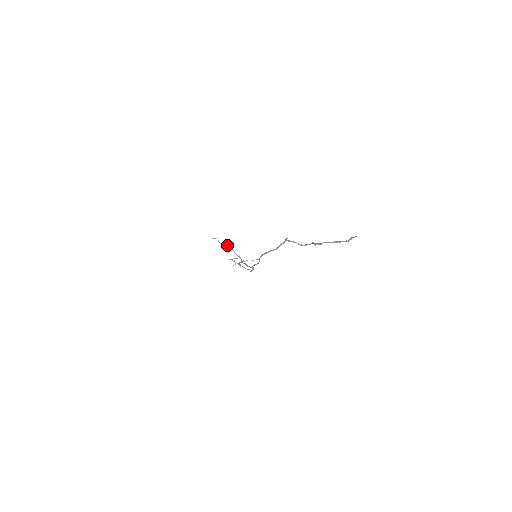
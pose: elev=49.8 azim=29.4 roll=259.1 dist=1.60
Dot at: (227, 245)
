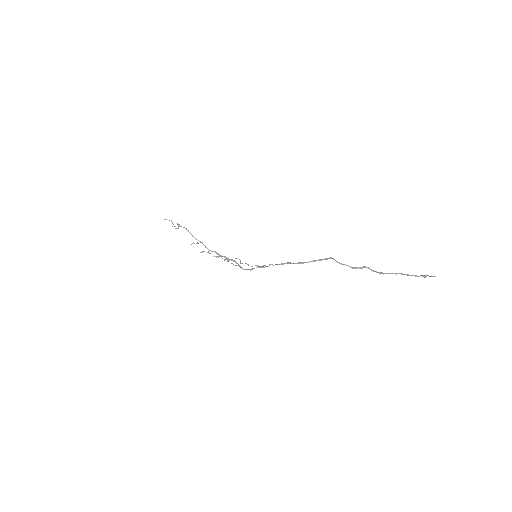
Dot at: (179, 226)
